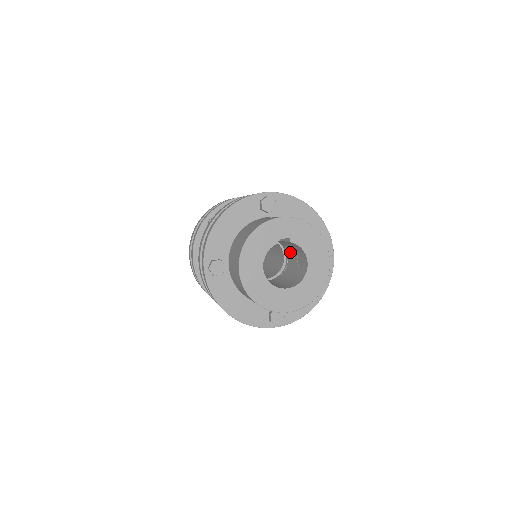
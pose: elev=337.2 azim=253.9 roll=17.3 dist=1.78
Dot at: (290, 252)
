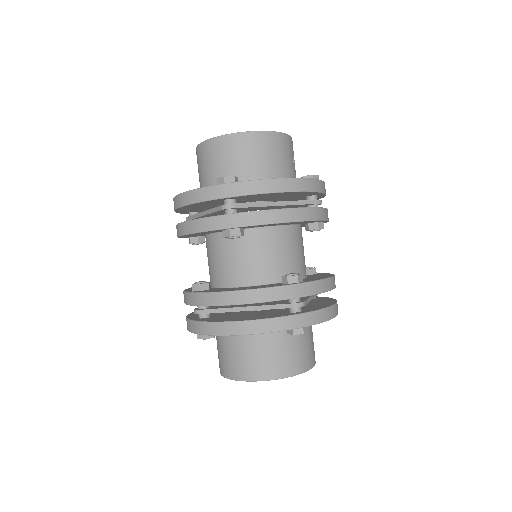
Dot at: occluded
